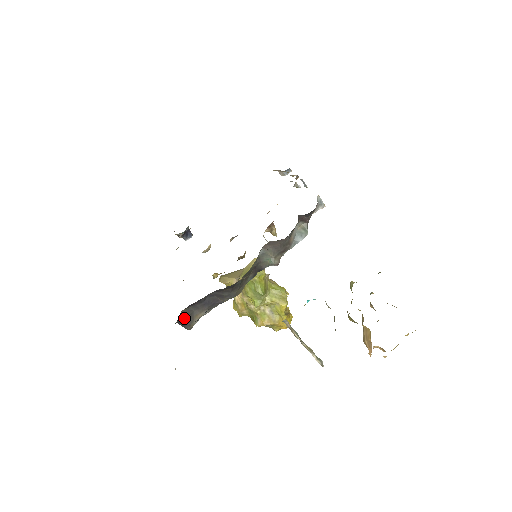
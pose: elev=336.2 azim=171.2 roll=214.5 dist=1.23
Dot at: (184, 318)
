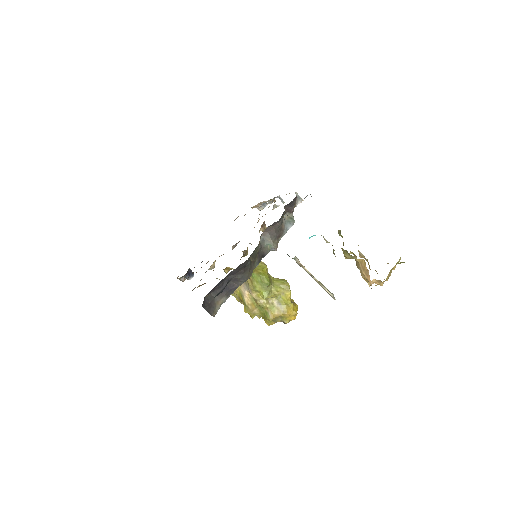
Dot at: (208, 303)
